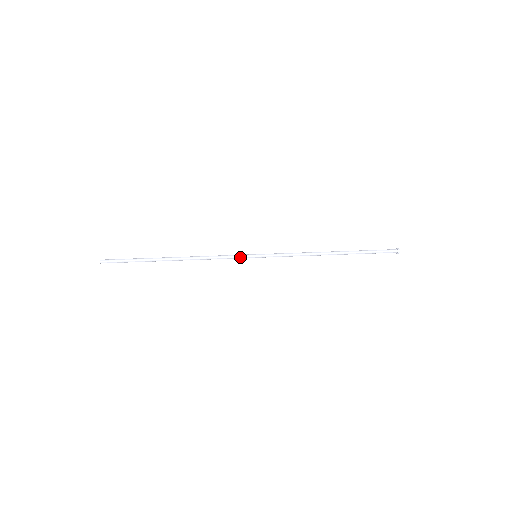
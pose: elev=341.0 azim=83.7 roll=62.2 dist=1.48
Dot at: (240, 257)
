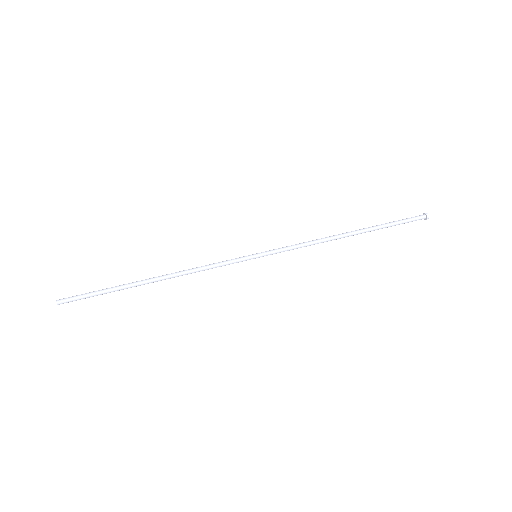
Dot at: occluded
